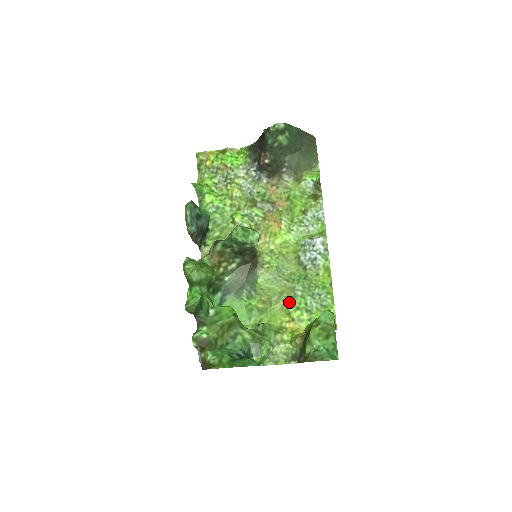
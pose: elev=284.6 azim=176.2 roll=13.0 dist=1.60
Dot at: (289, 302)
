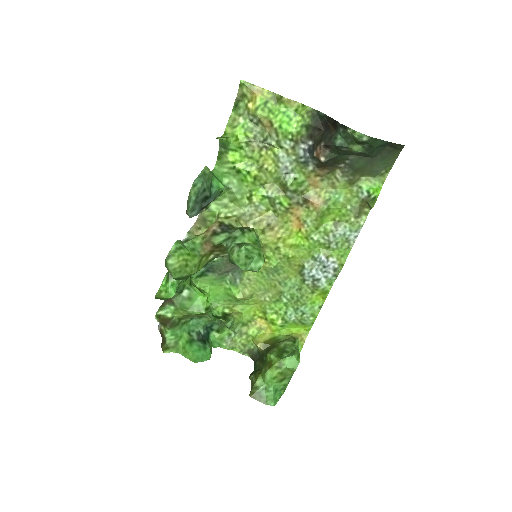
Dot at: (270, 303)
